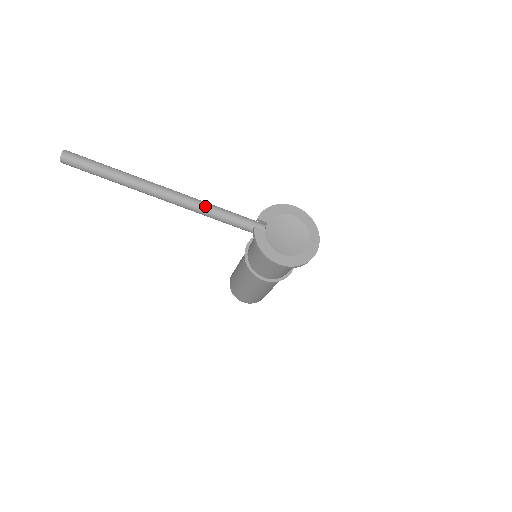
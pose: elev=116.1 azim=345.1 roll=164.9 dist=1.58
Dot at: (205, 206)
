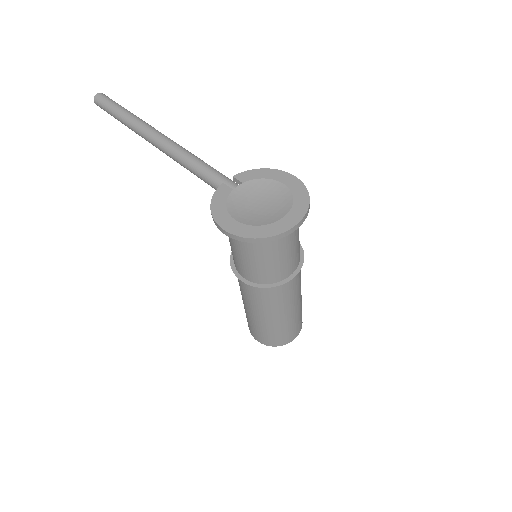
Dot at: (185, 154)
